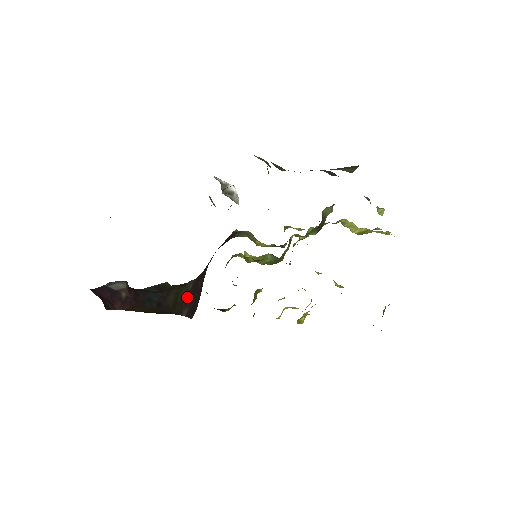
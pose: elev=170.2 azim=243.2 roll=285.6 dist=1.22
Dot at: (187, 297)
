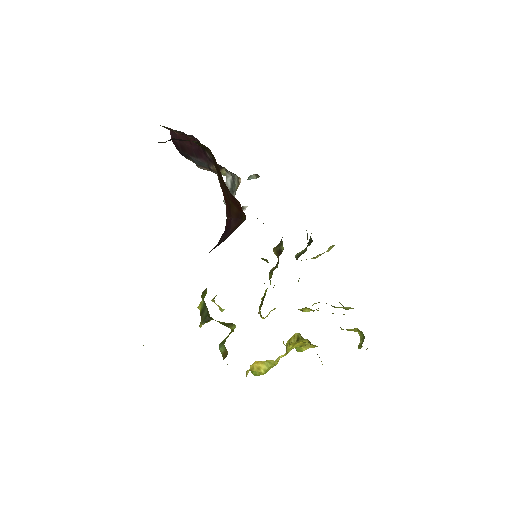
Dot at: occluded
